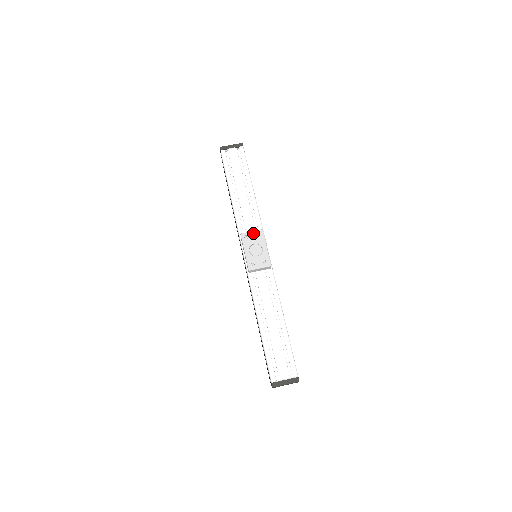
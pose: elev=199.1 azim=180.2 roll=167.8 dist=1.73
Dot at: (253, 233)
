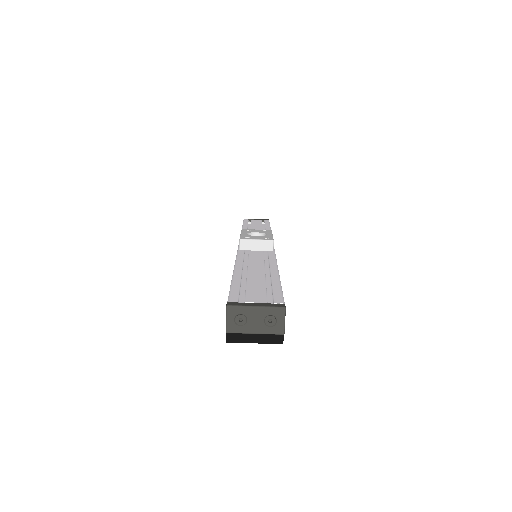
Dot at: (258, 230)
